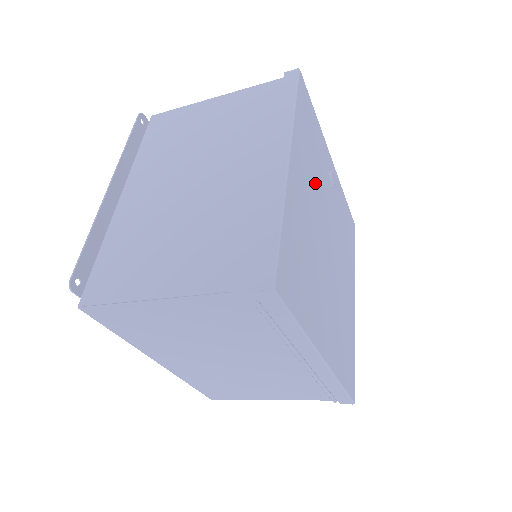
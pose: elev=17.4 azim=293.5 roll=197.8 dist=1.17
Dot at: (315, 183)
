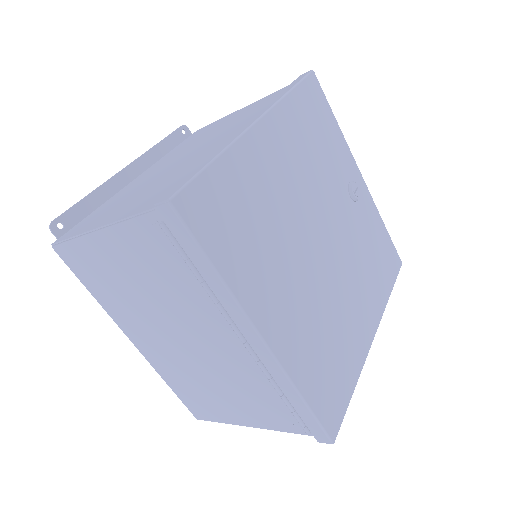
Dot at: (311, 172)
